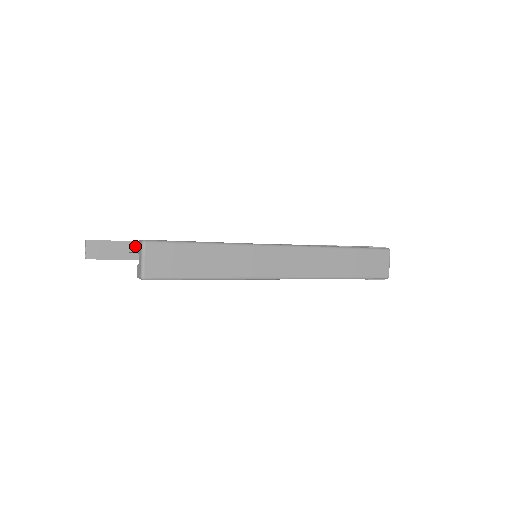
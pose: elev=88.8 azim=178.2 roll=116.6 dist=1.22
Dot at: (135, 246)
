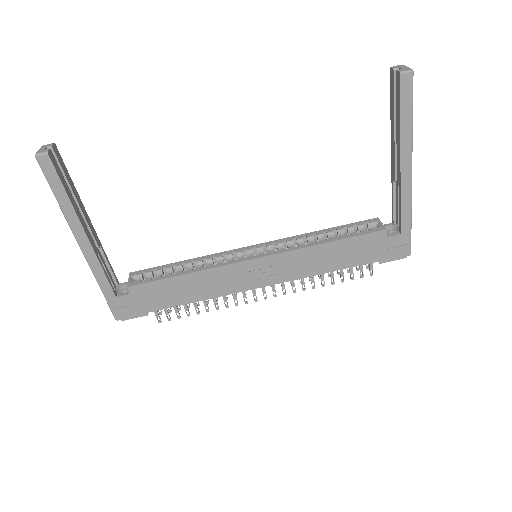
Dot at: (80, 204)
